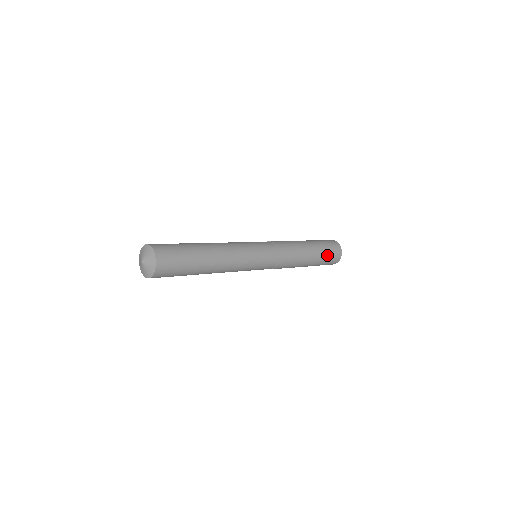
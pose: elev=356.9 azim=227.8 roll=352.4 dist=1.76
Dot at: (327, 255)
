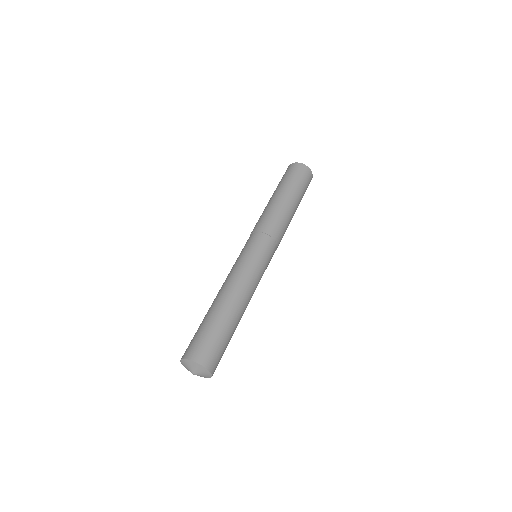
Dot at: (303, 189)
